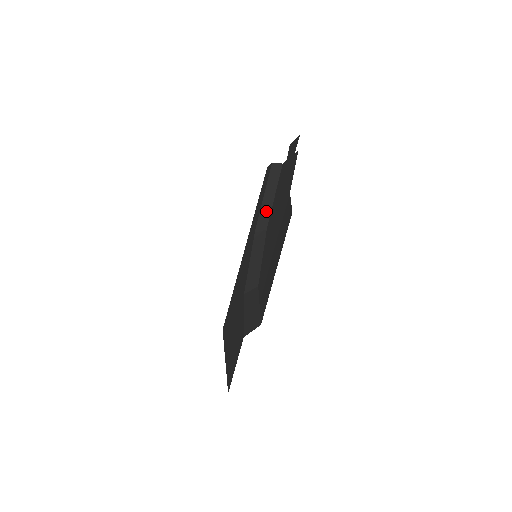
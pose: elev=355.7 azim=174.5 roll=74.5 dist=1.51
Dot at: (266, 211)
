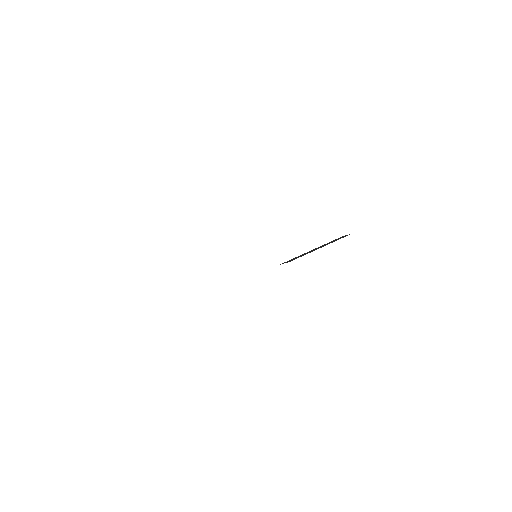
Dot at: (304, 254)
